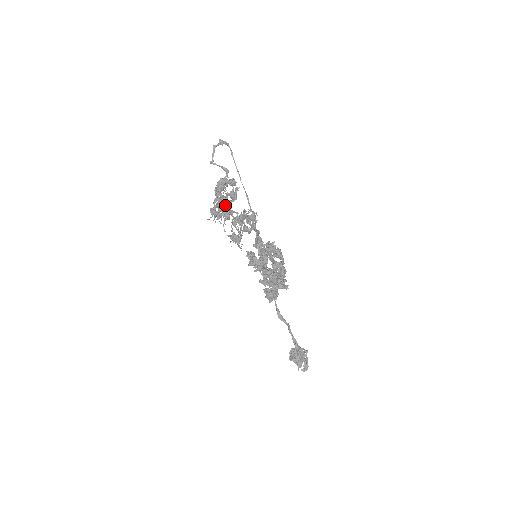
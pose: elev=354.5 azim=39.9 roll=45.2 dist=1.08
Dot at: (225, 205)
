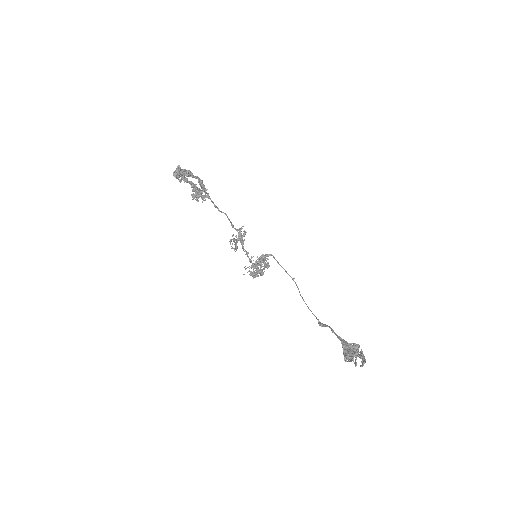
Dot at: occluded
